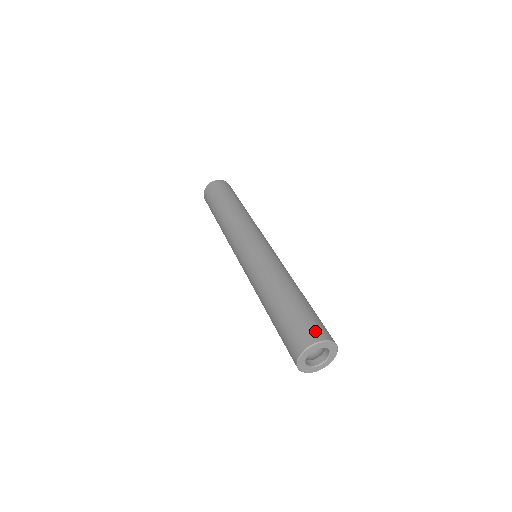
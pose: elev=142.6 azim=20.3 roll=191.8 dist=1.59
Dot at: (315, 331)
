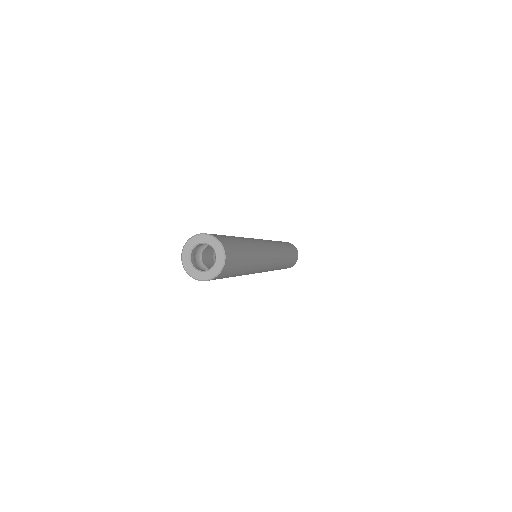
Dot at: occluded
